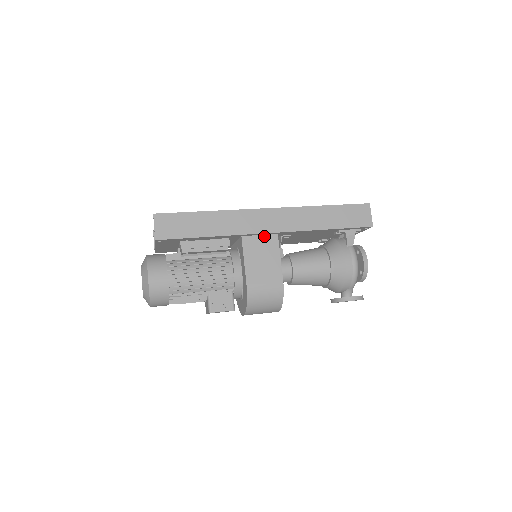
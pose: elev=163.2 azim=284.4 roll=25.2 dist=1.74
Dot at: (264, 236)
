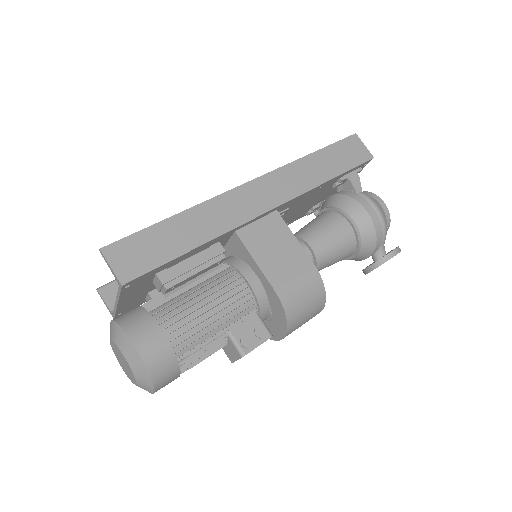
Dot at: (262, 219)
